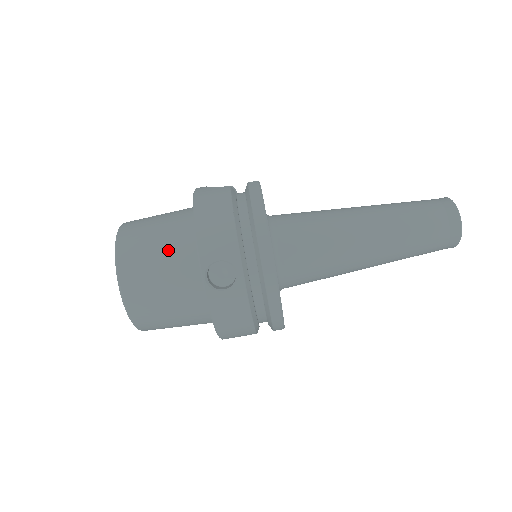
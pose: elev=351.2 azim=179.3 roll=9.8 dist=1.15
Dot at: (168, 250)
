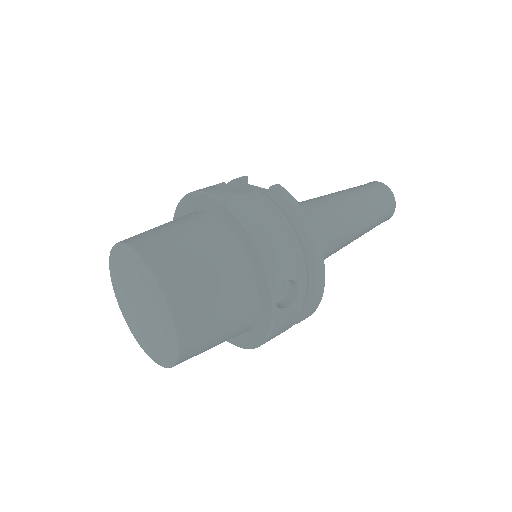
Dot at: (222, 277)
